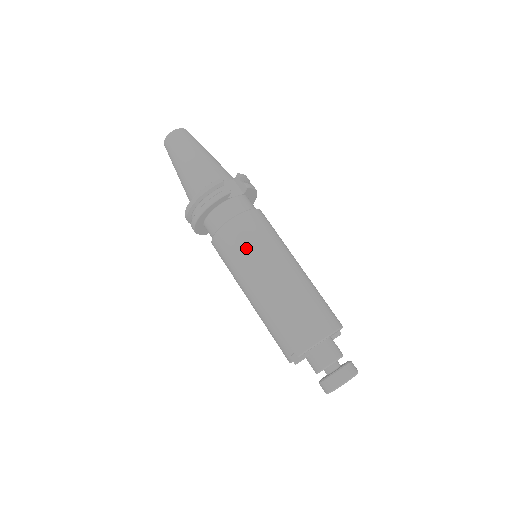
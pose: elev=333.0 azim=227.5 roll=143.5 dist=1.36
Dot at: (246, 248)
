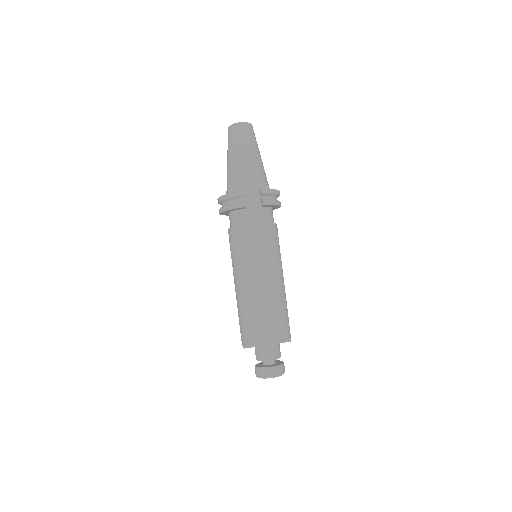
Dot at: (240, 254)
